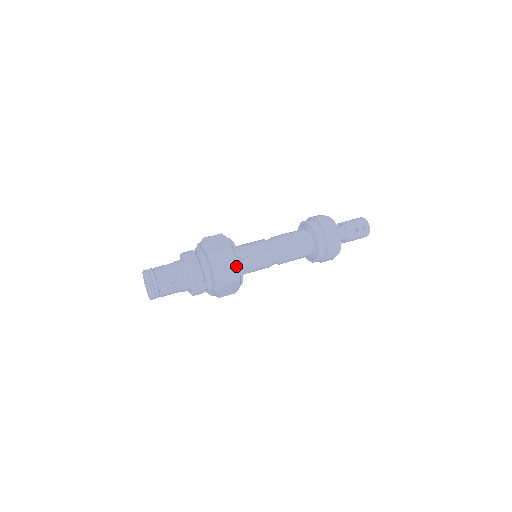
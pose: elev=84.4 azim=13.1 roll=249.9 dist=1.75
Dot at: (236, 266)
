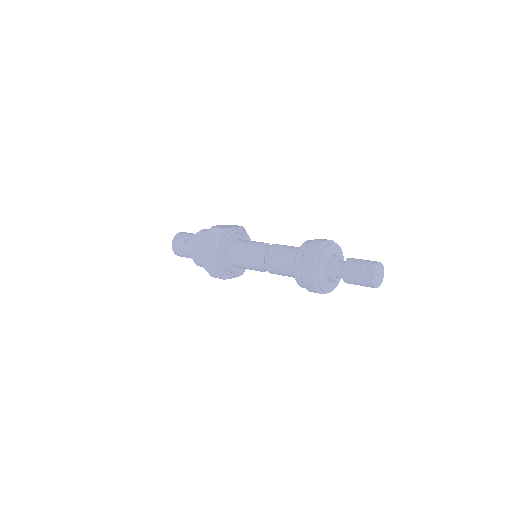
Dot at: (218, 244)
